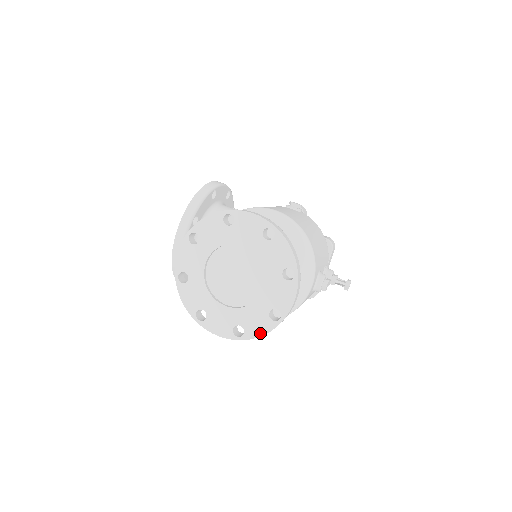
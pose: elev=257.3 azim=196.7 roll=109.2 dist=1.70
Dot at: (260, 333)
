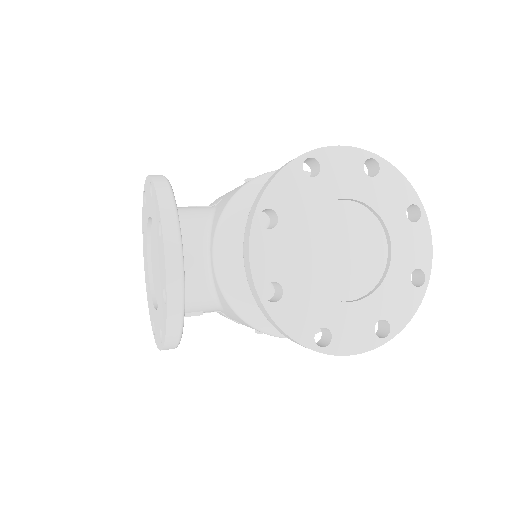
Dot at: (410, 314)
